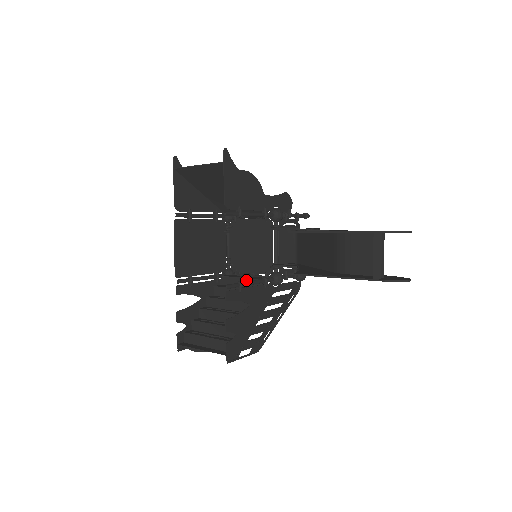
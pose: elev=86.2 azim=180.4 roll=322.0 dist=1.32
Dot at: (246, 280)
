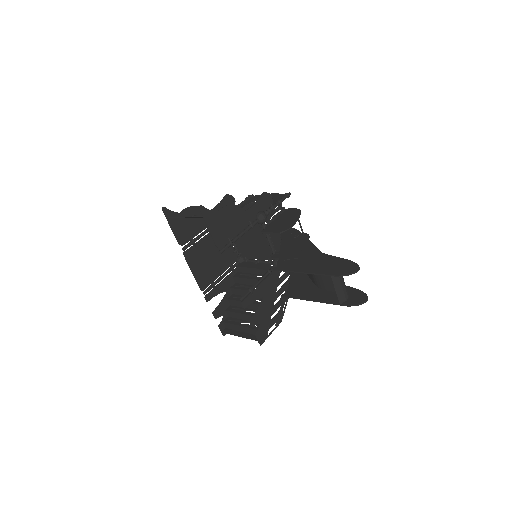
Dot at: (255, 269)
